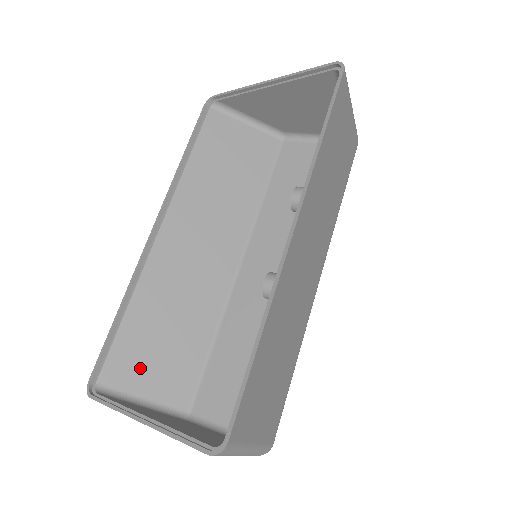
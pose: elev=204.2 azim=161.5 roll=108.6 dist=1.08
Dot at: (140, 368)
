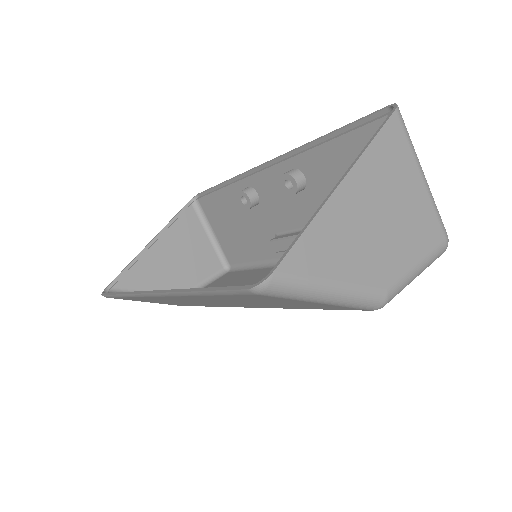
Dot at: occluded
